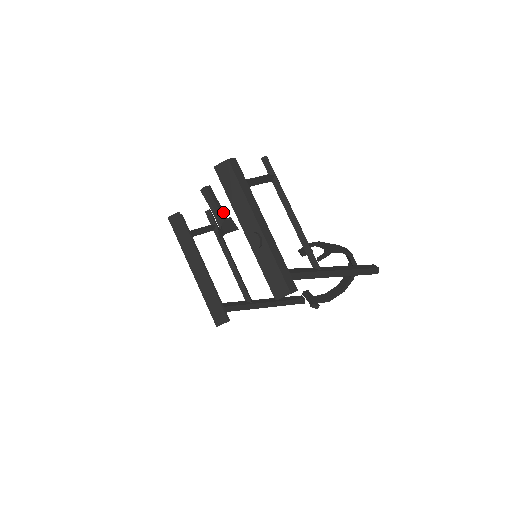
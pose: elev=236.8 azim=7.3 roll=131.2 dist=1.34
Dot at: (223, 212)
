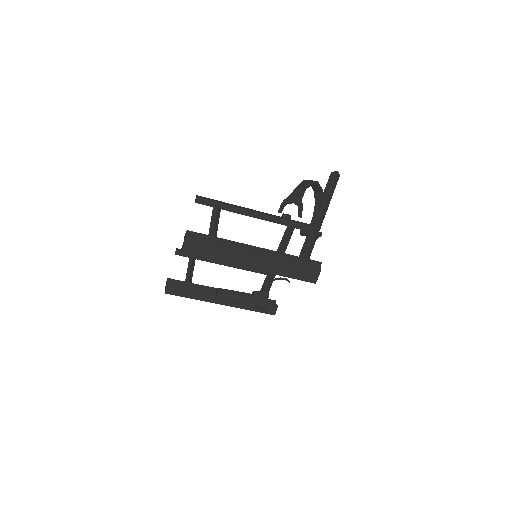
Dot at: (246, 294)
